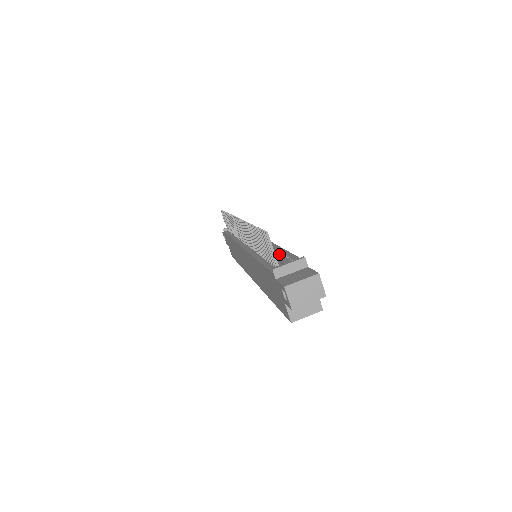
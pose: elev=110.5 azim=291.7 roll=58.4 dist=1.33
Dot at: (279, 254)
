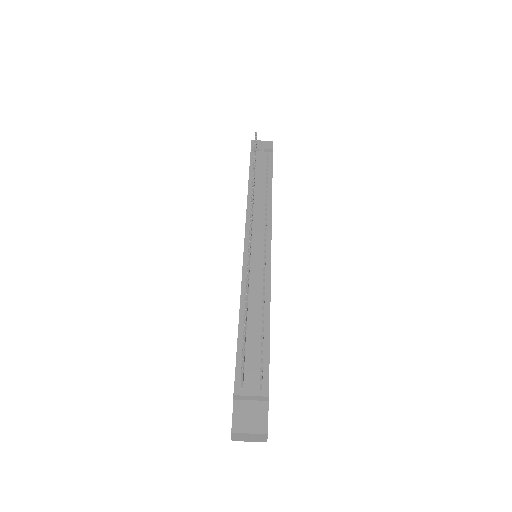
Dot at: (256, 350)
